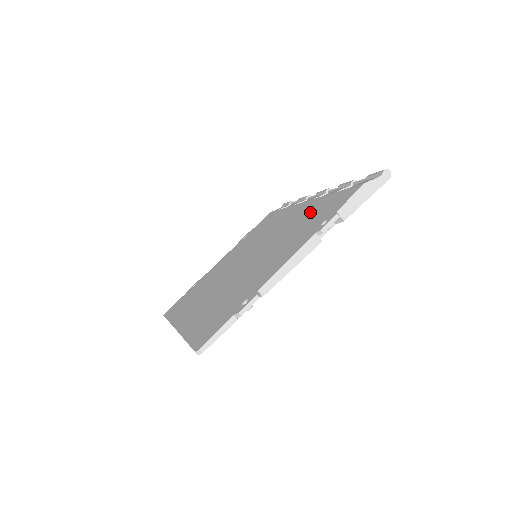
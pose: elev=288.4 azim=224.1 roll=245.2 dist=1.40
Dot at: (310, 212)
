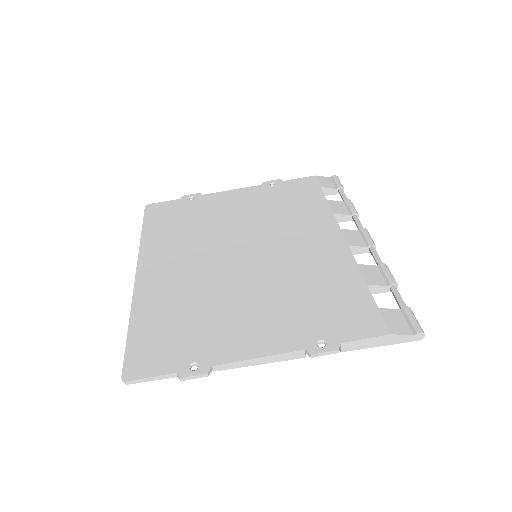
Dot at: (330, 280)
